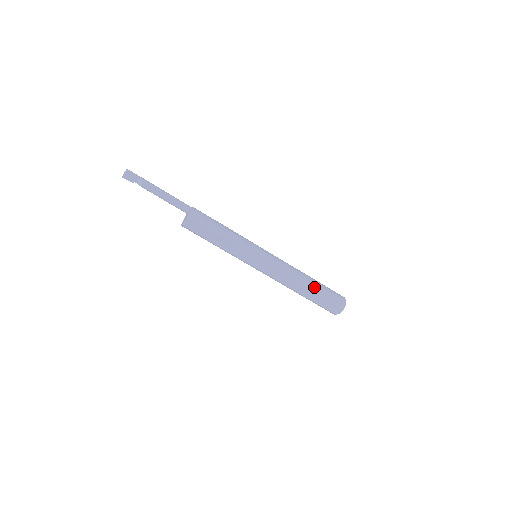
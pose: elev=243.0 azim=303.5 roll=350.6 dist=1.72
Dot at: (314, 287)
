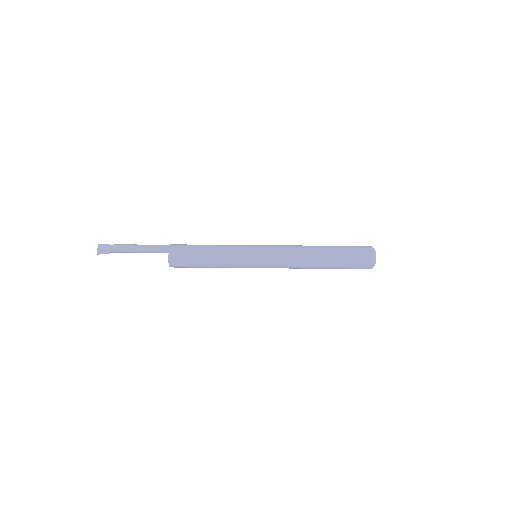
Dot at: (329, 246)
